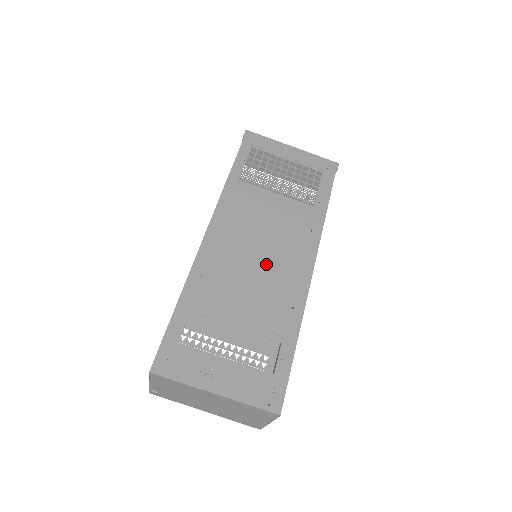
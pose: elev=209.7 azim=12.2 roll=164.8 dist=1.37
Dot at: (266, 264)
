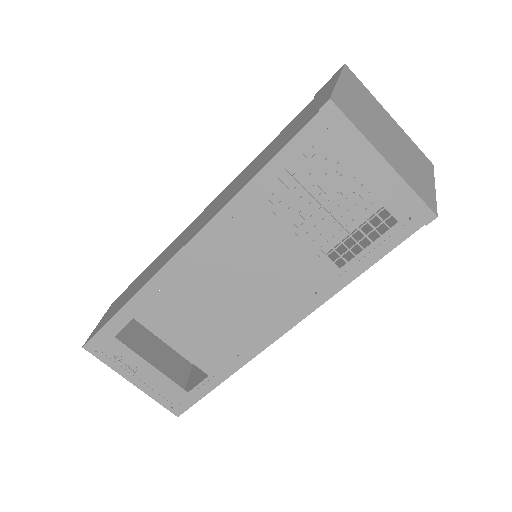
Dot at: (236, 307)
